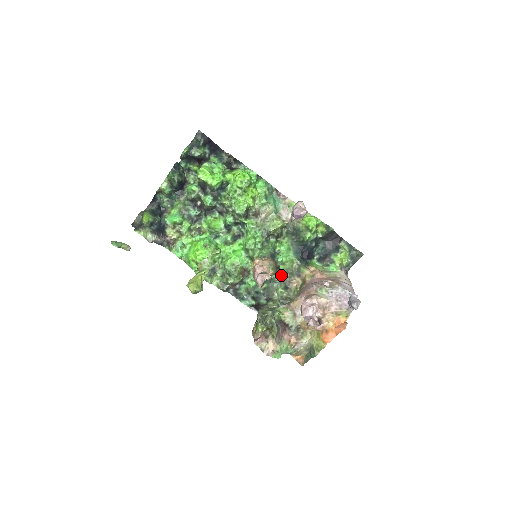
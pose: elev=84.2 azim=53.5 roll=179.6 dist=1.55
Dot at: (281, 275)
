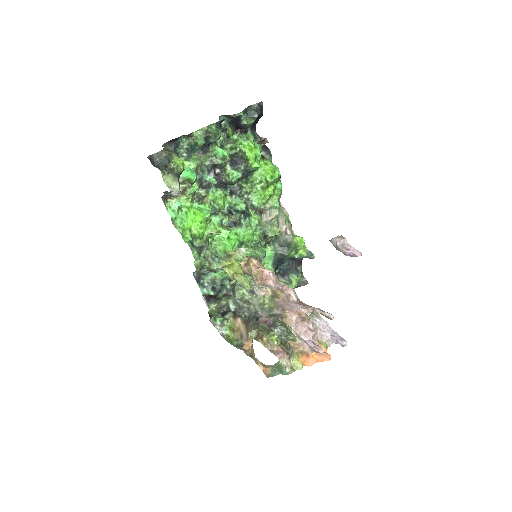
Dot at: (251, 278)
